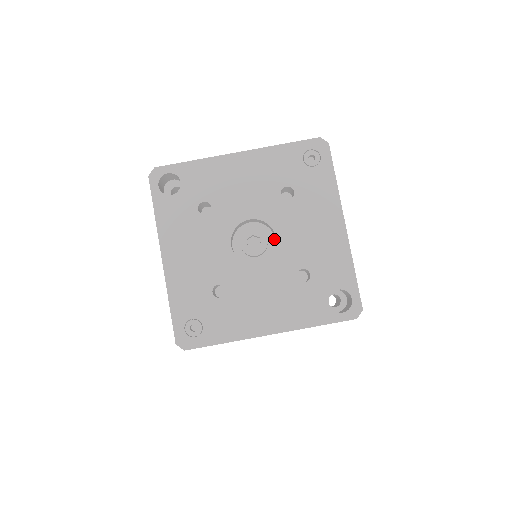
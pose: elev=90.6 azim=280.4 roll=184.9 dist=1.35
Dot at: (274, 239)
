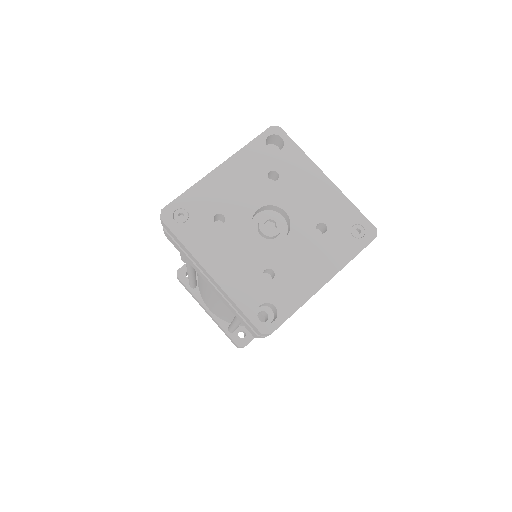
Dot at: occluded
